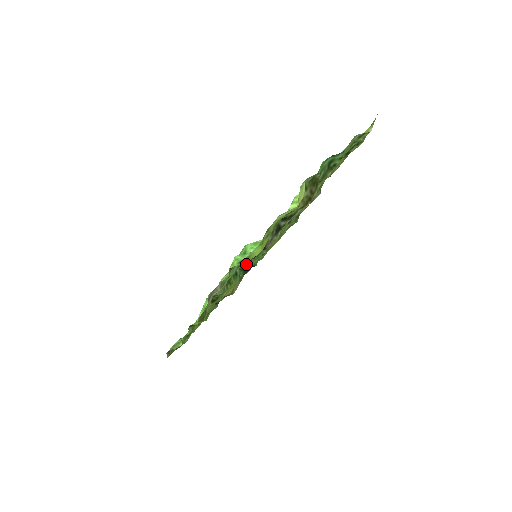
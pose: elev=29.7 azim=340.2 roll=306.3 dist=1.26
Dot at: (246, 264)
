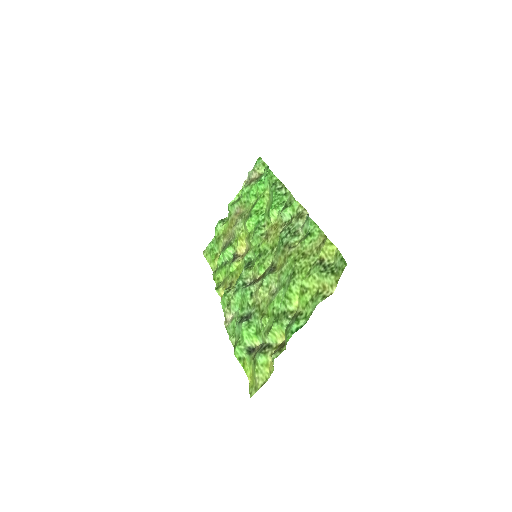
Dot at: (248, 268)
